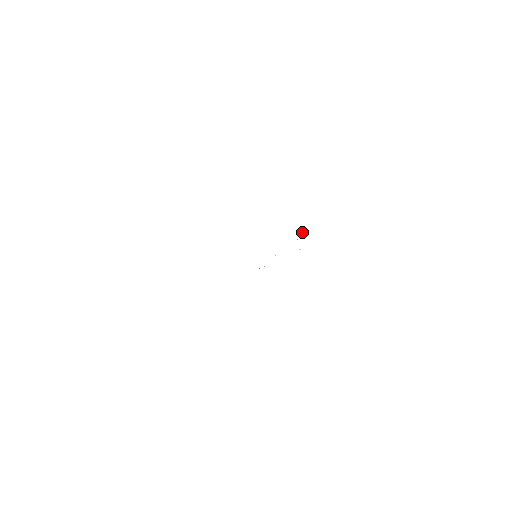
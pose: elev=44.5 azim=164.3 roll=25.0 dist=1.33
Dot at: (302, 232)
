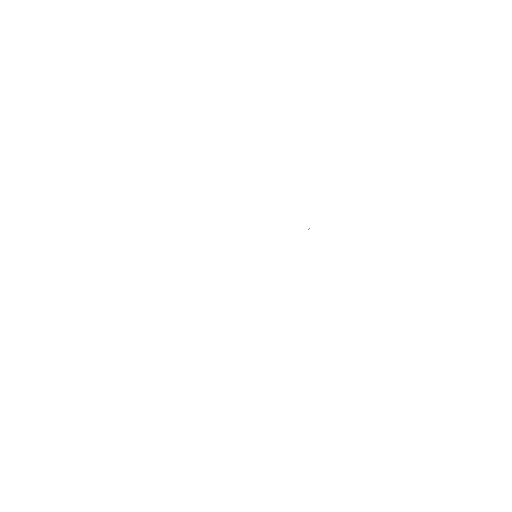
Dot at: occluded
